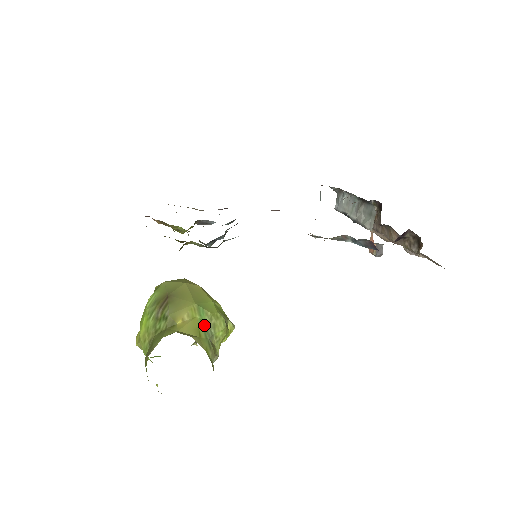
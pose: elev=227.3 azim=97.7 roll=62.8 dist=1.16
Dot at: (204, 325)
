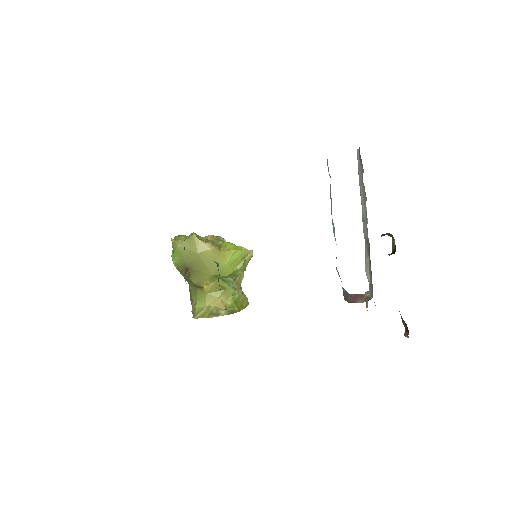
Dot at: (225, 280)
